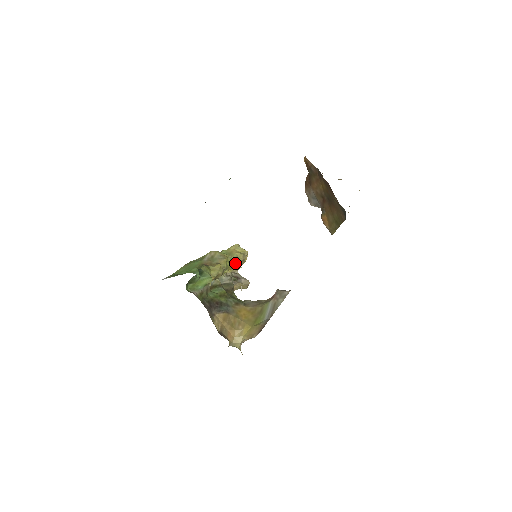
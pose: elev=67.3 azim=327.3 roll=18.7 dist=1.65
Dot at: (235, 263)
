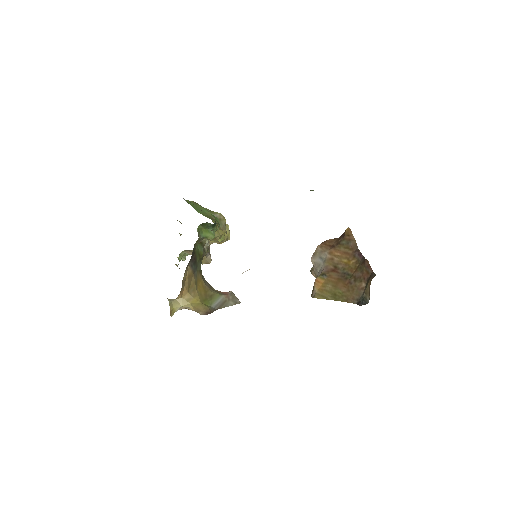
Dot at: (222, 239)
